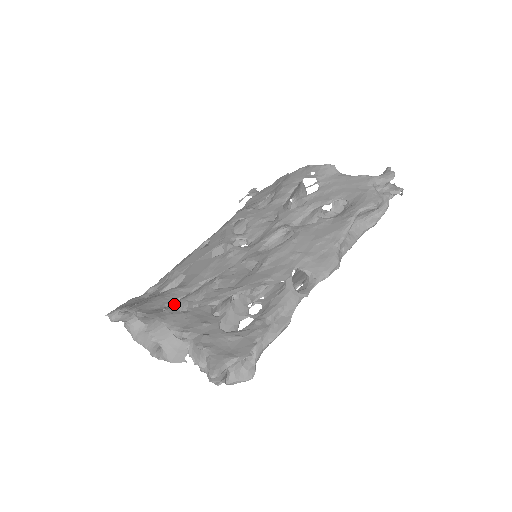
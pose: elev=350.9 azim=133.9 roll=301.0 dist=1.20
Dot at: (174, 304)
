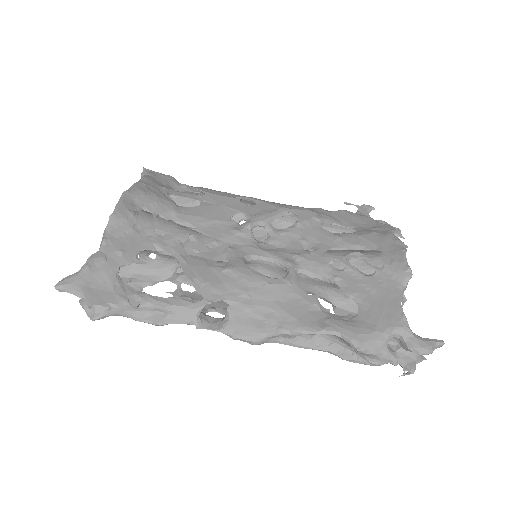
Dot at: occluded
